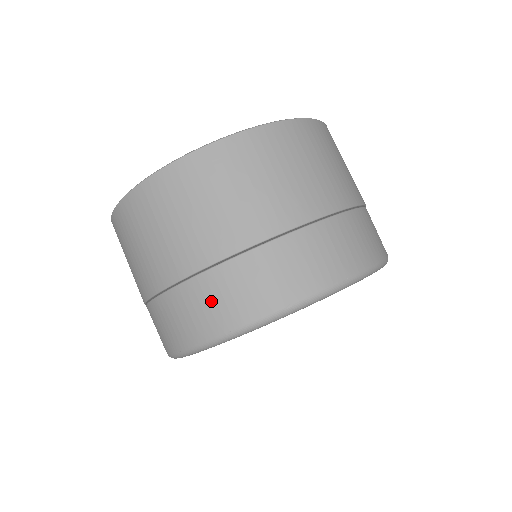
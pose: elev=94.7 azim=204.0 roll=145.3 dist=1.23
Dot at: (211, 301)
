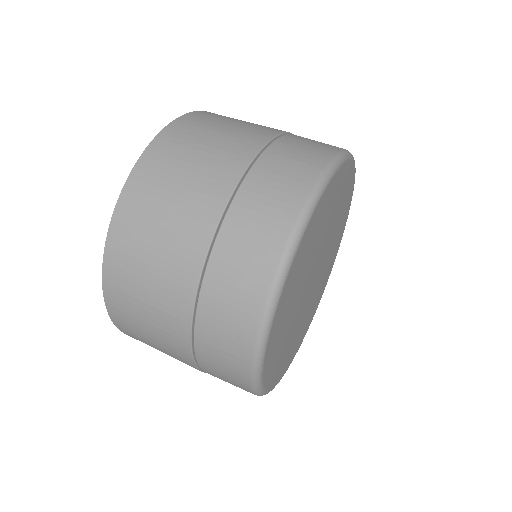
Dot at: (285, 166)
